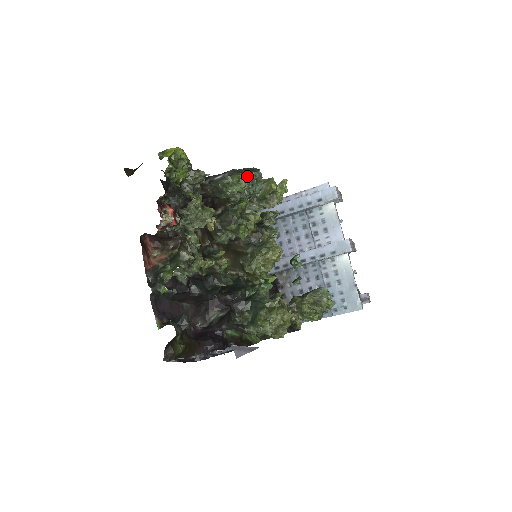
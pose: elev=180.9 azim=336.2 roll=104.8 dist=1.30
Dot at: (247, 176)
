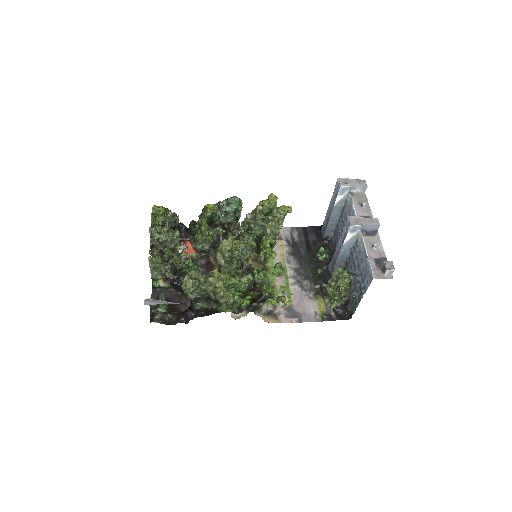
Dot at: (219, 204)
